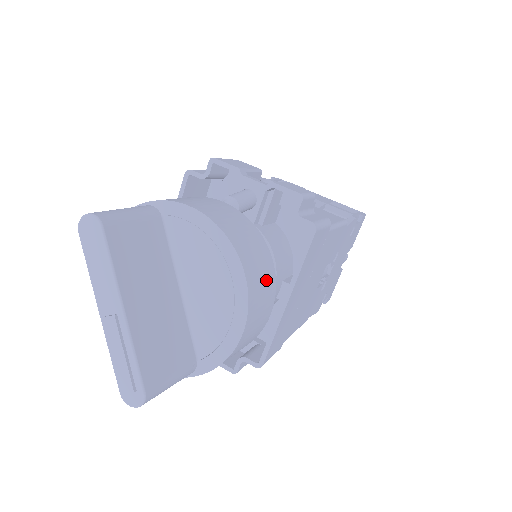
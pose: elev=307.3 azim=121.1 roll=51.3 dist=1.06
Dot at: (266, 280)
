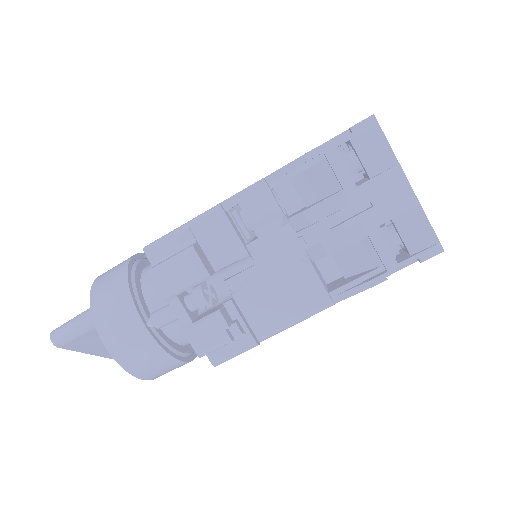
Dot at: (173, 368)
